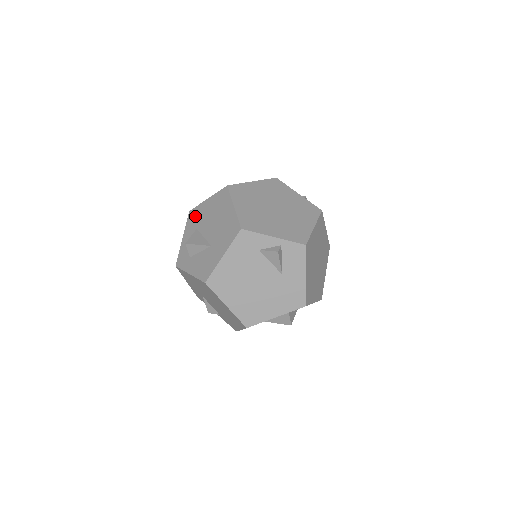
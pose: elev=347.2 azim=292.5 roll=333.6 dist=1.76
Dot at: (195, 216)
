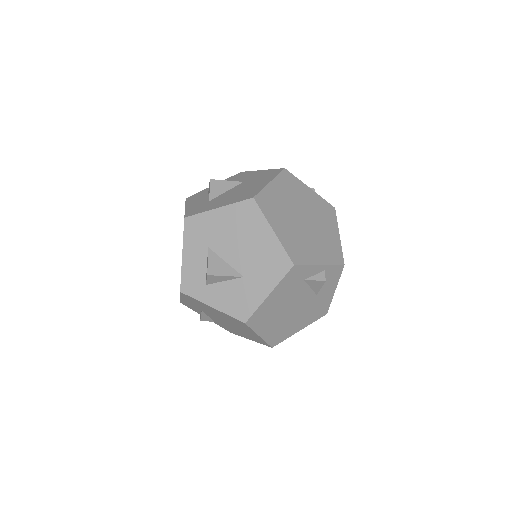
Dot at: (200, 228)
